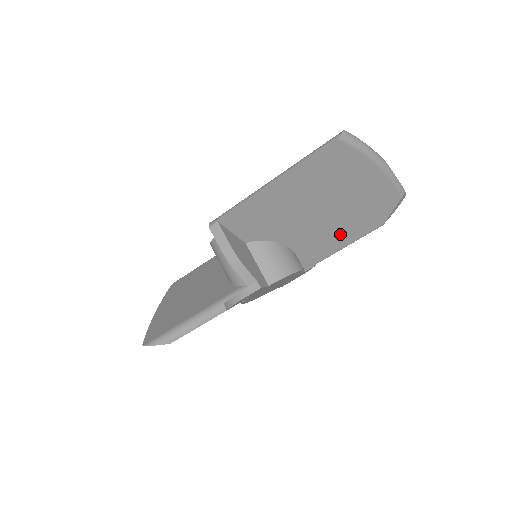
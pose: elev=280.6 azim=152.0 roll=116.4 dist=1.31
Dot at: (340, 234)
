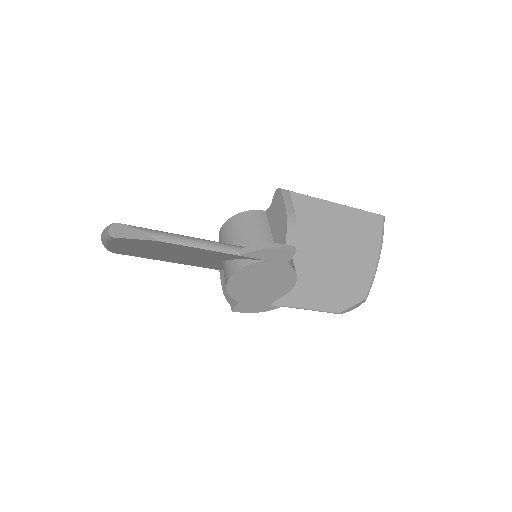
Dot at: (319, 292)
